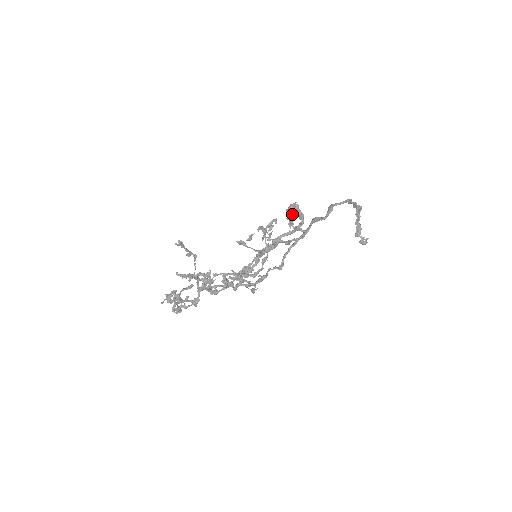
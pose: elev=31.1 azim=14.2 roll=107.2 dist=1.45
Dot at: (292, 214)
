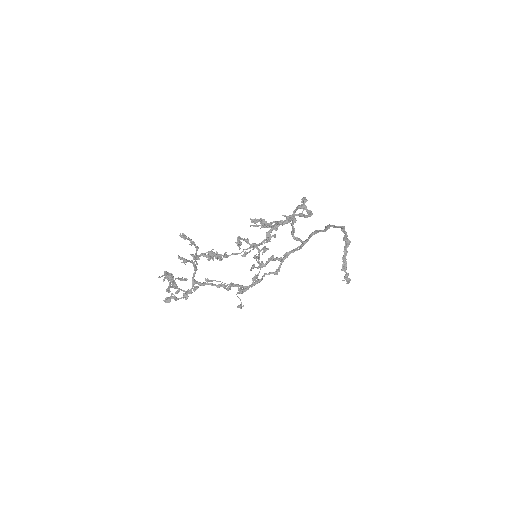
Dot at: (305, 201)
